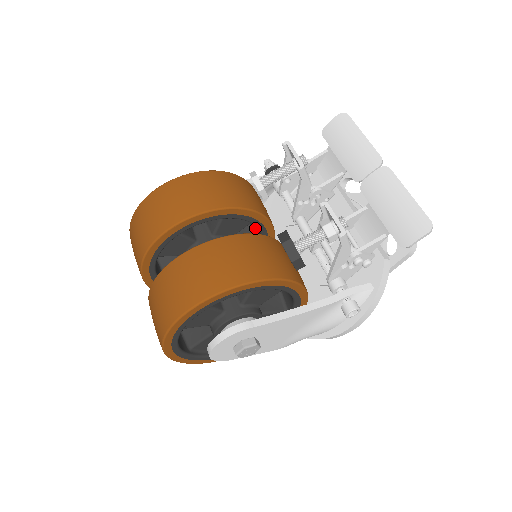
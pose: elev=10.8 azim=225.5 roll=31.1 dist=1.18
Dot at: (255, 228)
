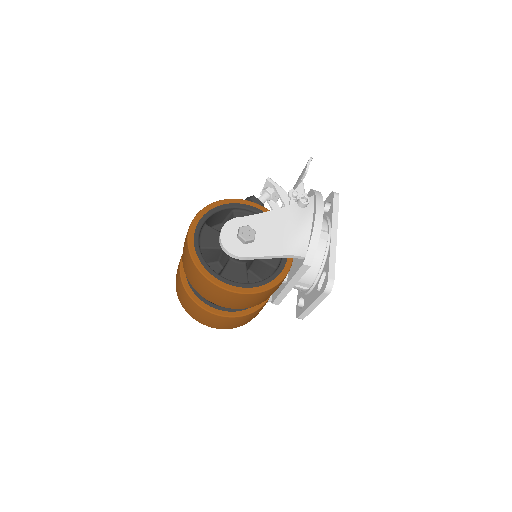
Dot at: occluded
